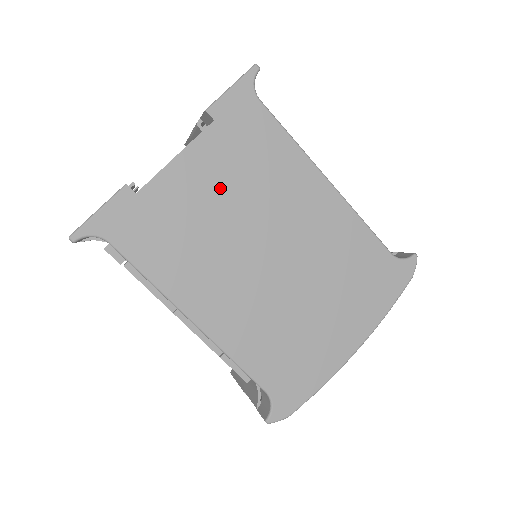
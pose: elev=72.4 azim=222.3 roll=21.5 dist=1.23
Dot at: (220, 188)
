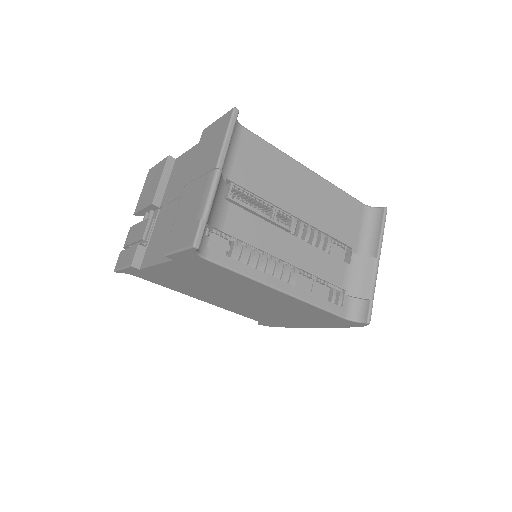
Dot at: (194, 278)
